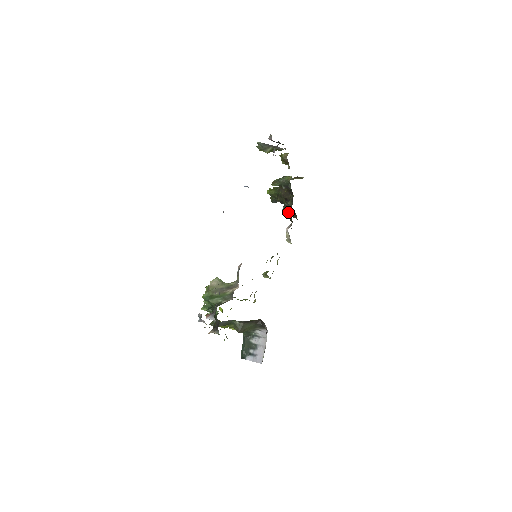
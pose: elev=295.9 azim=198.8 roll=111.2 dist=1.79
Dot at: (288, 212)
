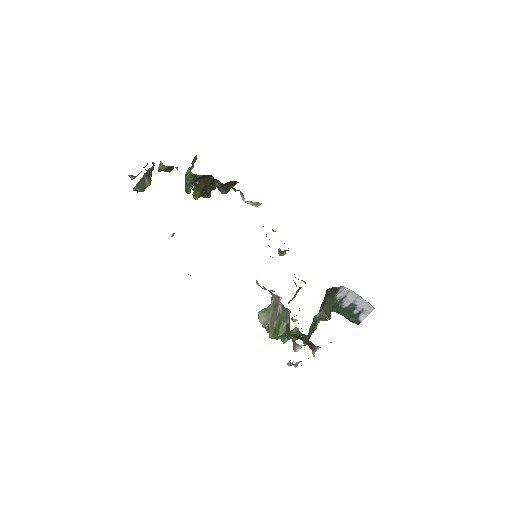
Dot at: (227, 188)
